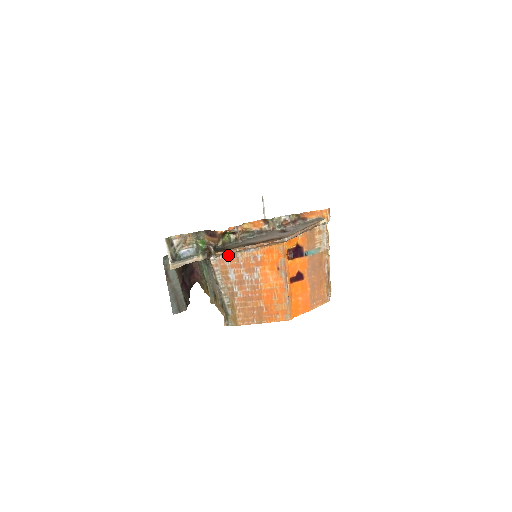
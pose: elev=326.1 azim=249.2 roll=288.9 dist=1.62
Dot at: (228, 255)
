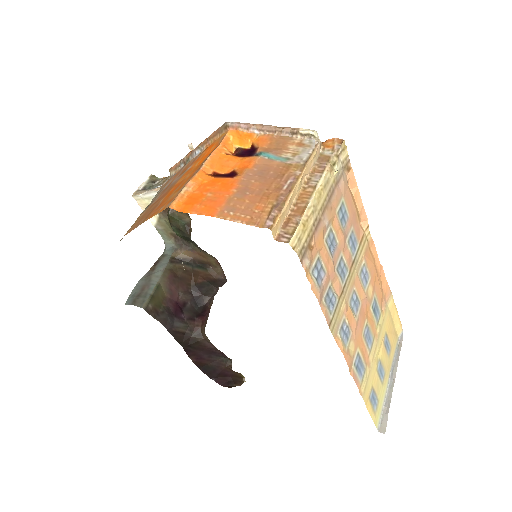
Dot at: (179, 170)
